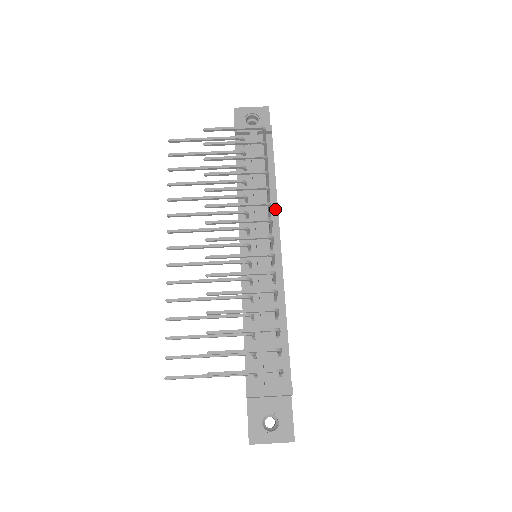
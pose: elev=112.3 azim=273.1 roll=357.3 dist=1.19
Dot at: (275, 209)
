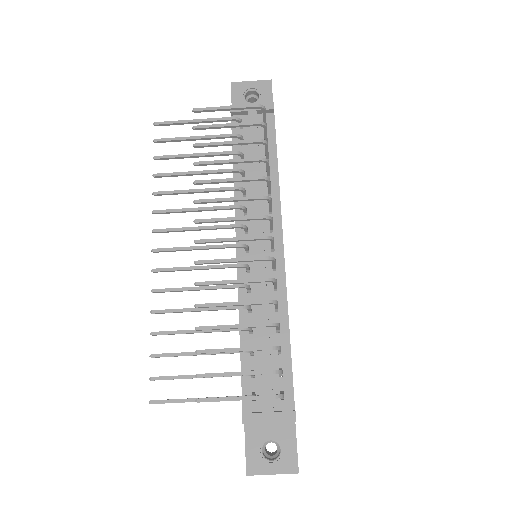
Dot at: (277, 202)
